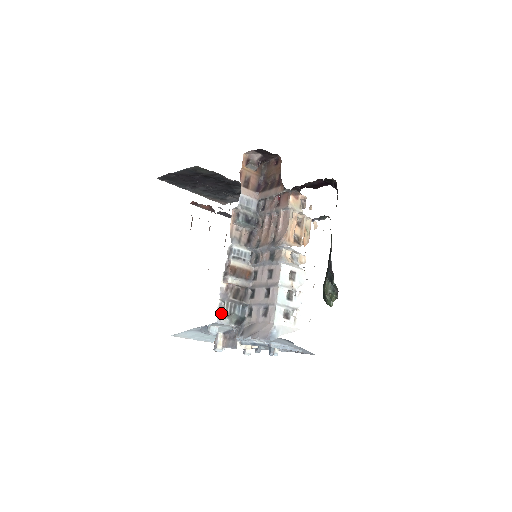
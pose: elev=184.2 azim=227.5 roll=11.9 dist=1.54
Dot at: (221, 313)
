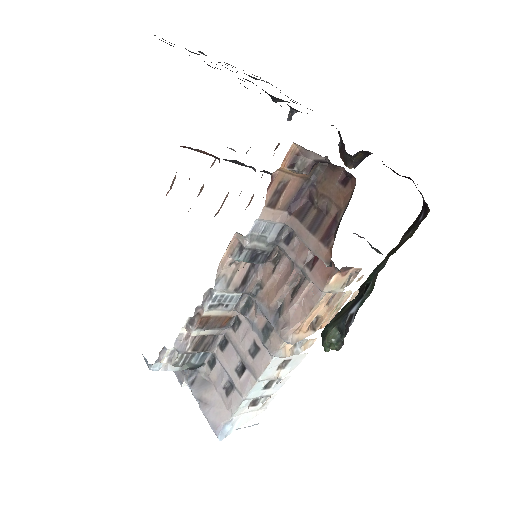
Dot at: (170, 364)
